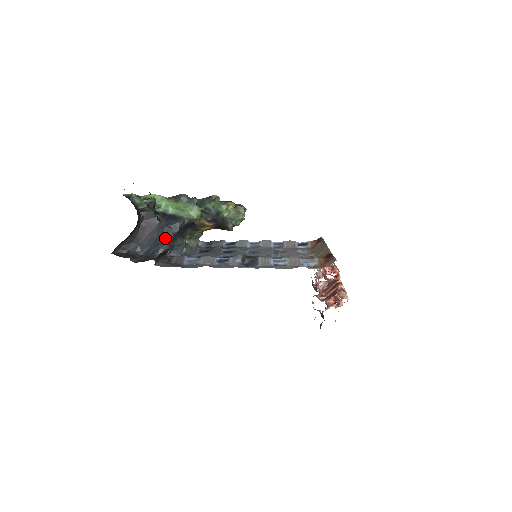
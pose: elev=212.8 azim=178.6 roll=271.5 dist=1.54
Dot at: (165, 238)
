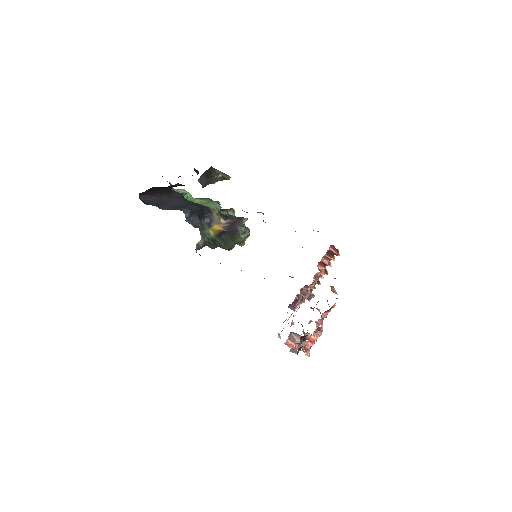
Dot at: (188, 207)
